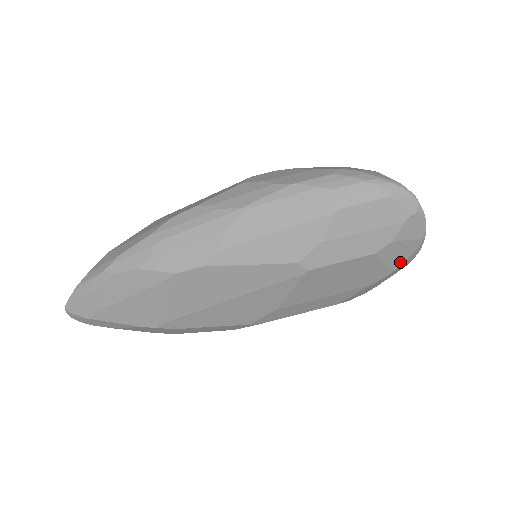
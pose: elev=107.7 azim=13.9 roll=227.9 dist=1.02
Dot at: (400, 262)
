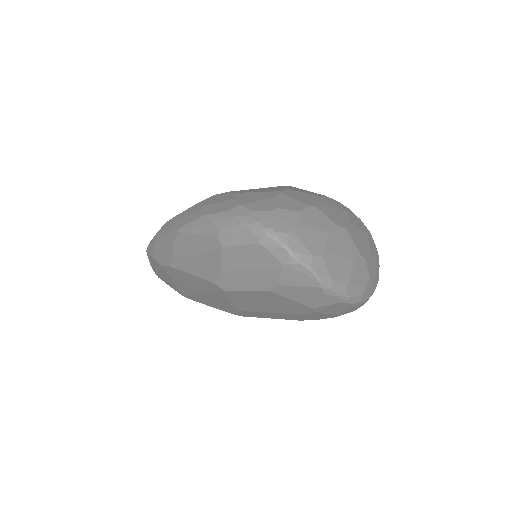
Dot at: (315, 303)
